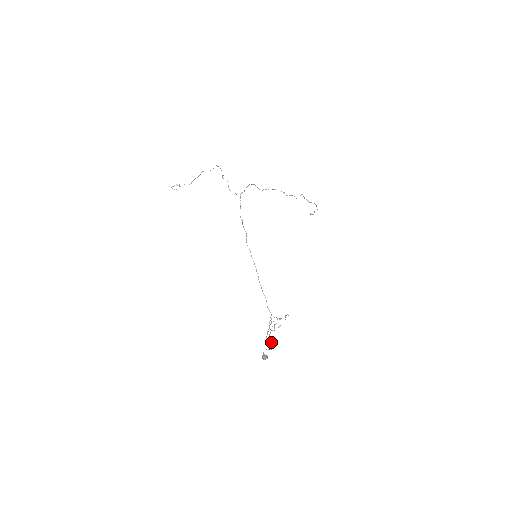
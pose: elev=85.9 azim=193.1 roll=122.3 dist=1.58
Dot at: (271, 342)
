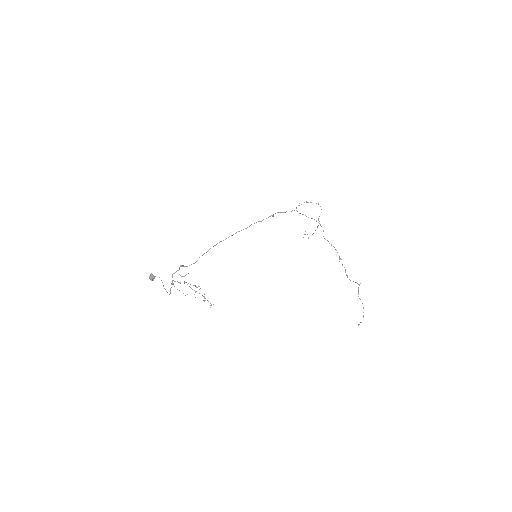
Dot at: (171, 284)
